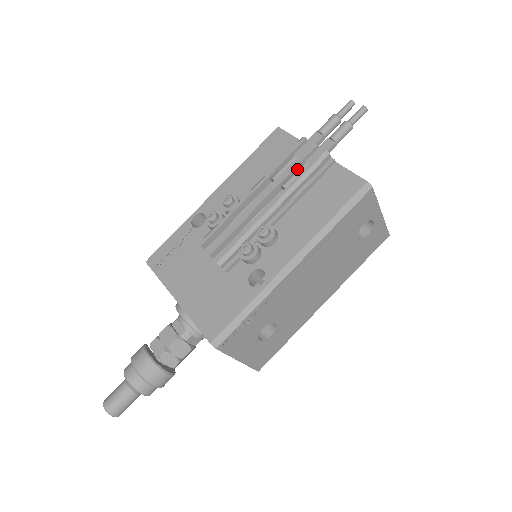
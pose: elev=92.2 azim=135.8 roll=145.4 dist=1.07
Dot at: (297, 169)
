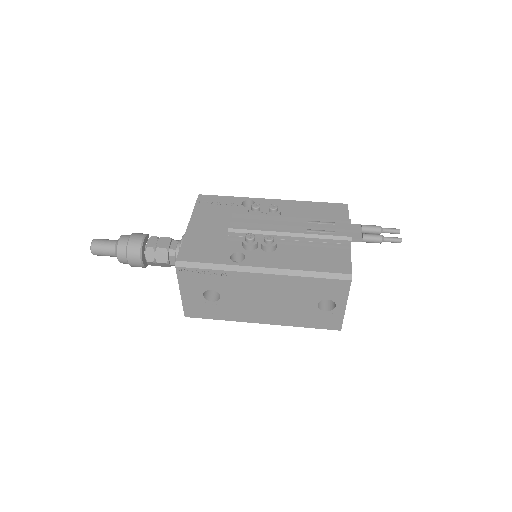
Dot at: (326, 230)
